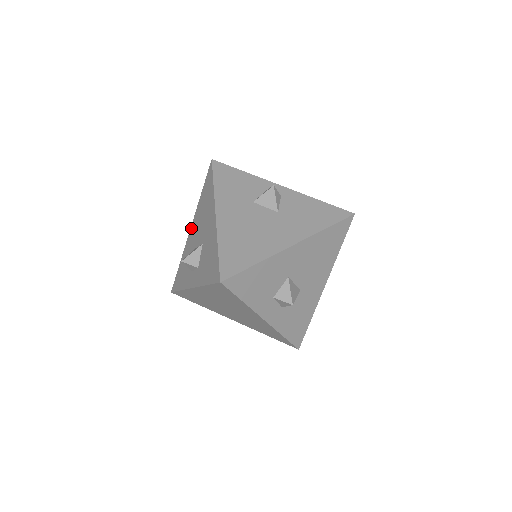
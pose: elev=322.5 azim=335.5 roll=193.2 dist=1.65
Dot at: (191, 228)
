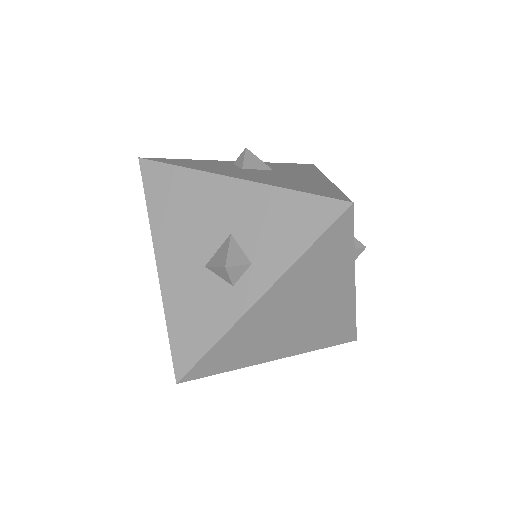
Dot at: (160, 261)
